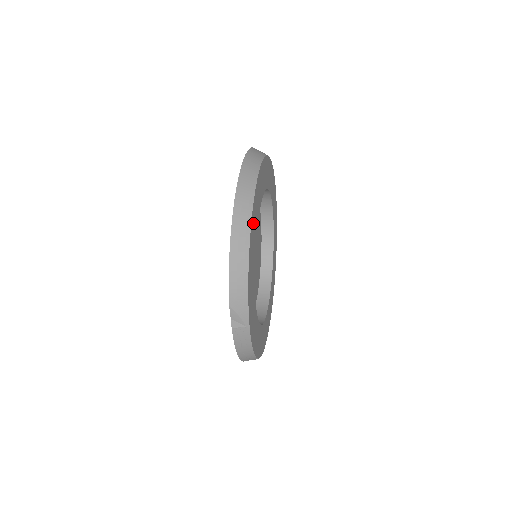
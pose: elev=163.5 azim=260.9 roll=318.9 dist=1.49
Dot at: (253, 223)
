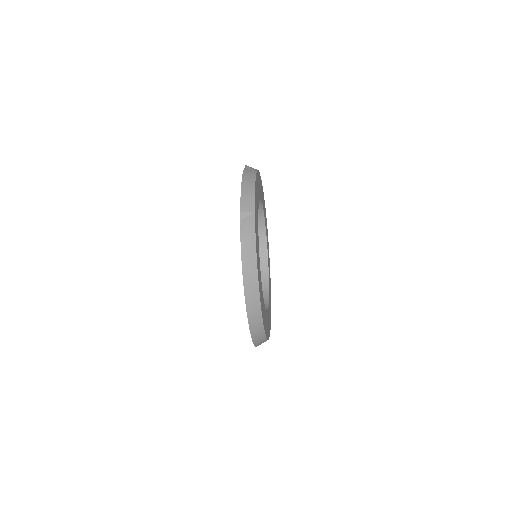
Dot at: occluded
